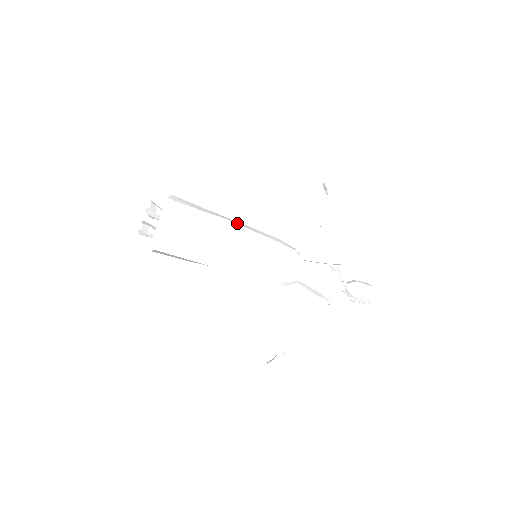
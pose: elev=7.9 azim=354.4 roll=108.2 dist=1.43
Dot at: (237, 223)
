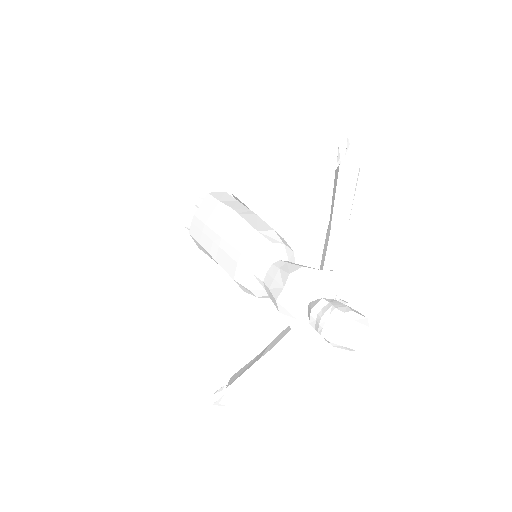
Dot at: (240, 212)
